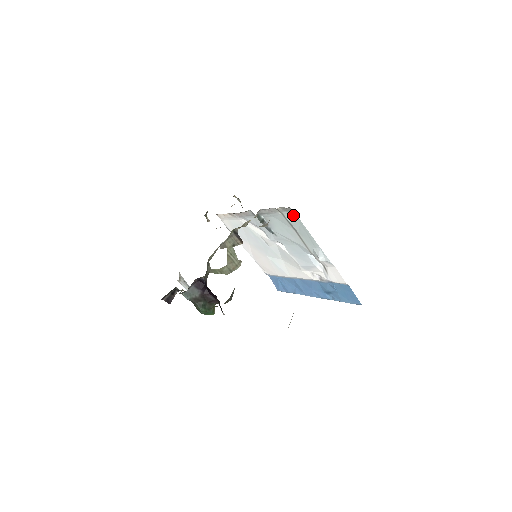
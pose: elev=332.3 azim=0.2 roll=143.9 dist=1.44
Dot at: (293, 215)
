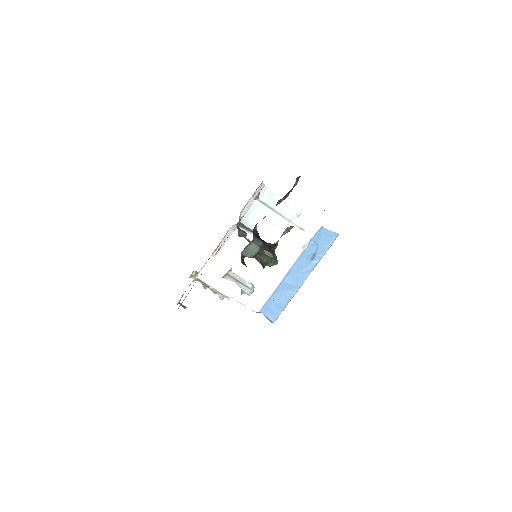
Dot at: (266, 192)
